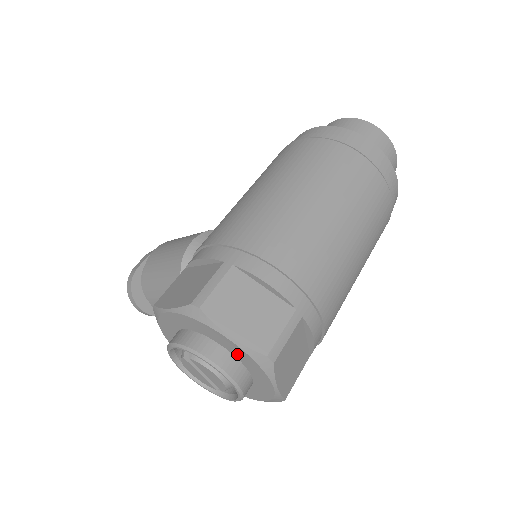
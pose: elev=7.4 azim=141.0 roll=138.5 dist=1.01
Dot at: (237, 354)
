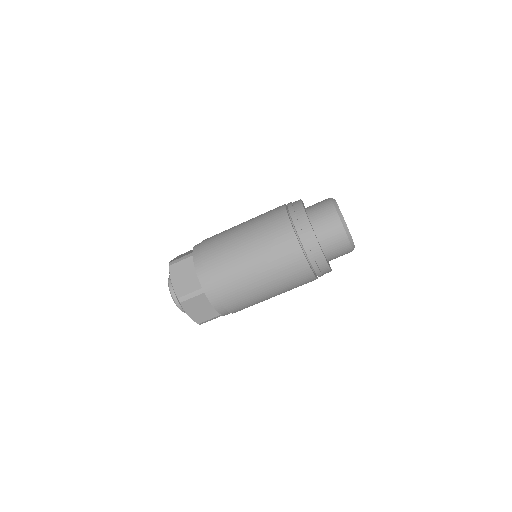
Dot at: occluded
